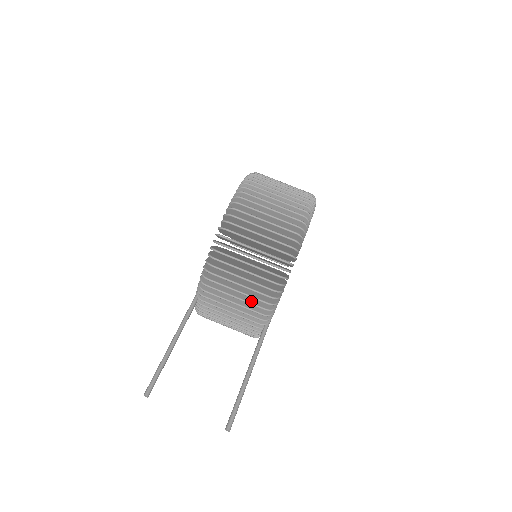
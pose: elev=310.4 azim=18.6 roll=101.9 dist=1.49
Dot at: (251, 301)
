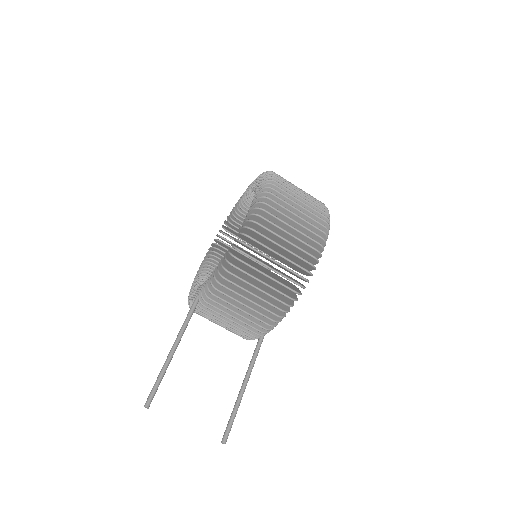
Dot at: (256, 315)
